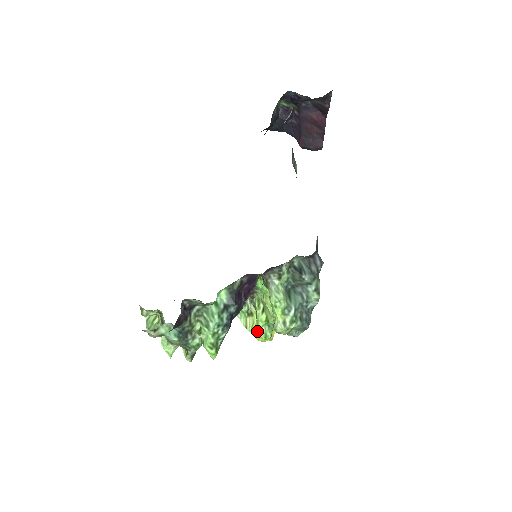
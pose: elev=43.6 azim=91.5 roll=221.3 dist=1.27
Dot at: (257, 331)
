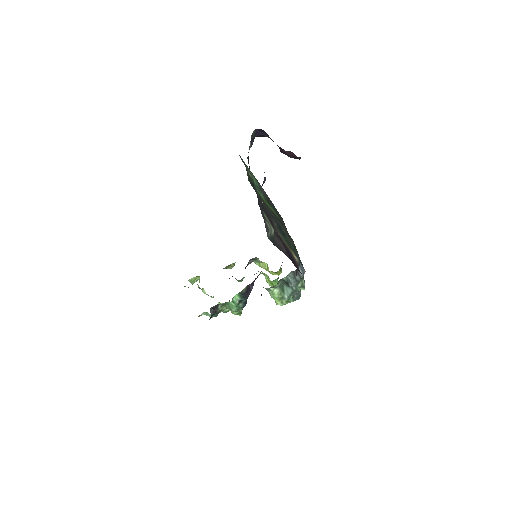
Dot at: occluded
